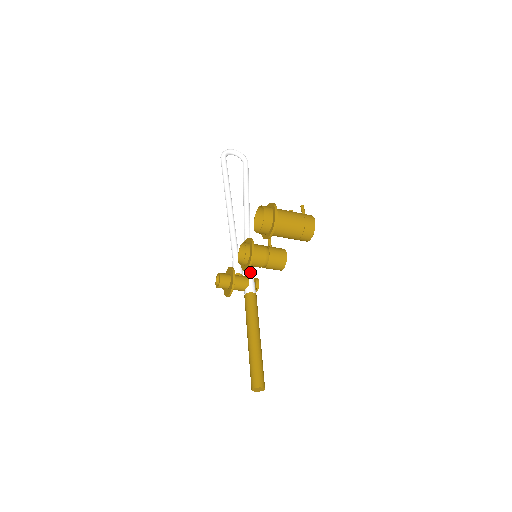
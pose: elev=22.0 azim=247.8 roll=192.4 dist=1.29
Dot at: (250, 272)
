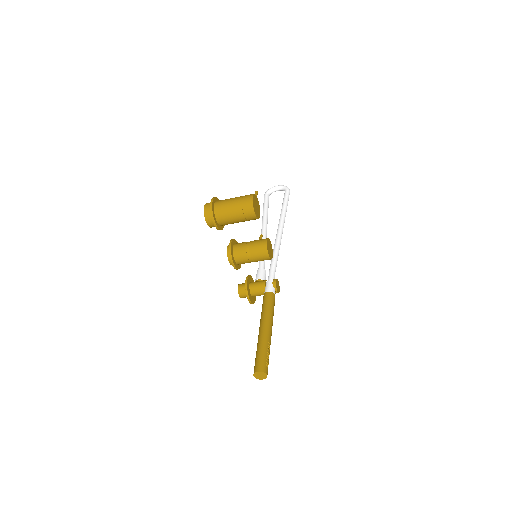
Dot at: (271, 276)
